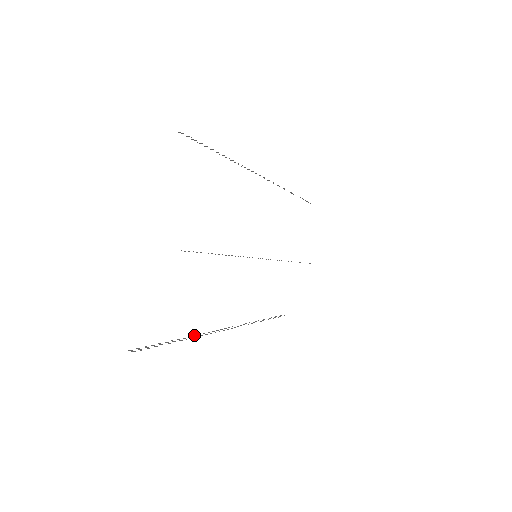
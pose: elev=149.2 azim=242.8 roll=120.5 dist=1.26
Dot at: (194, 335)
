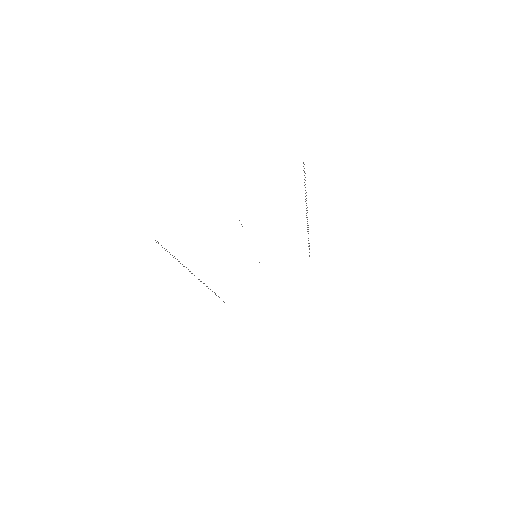
Dot at: occluded
